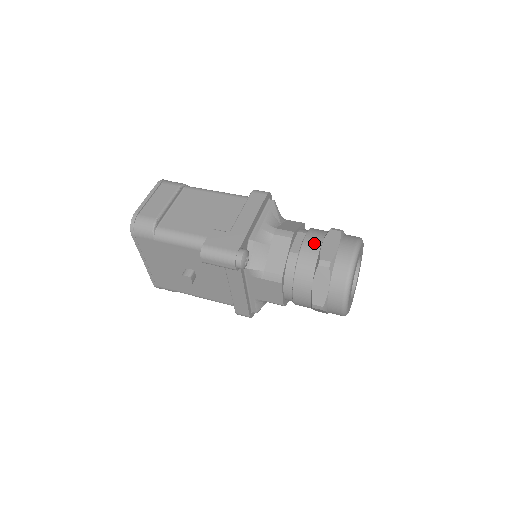
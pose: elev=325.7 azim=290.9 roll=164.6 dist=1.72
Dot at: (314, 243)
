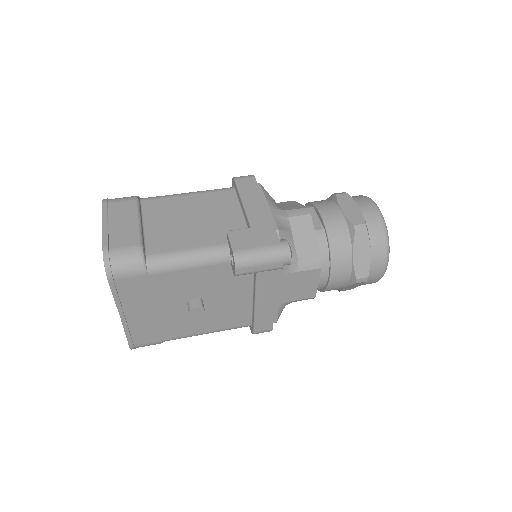
Dot at: (333, 212)
